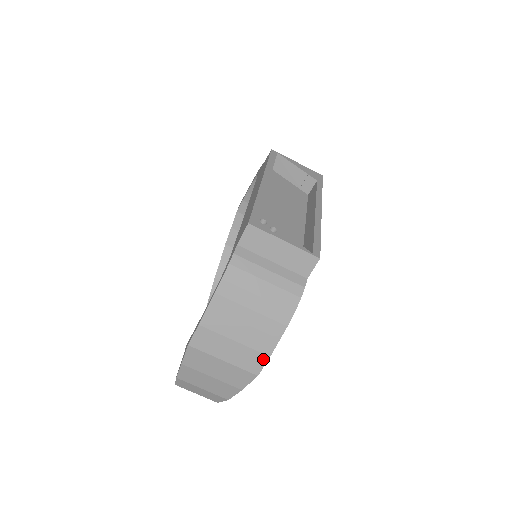
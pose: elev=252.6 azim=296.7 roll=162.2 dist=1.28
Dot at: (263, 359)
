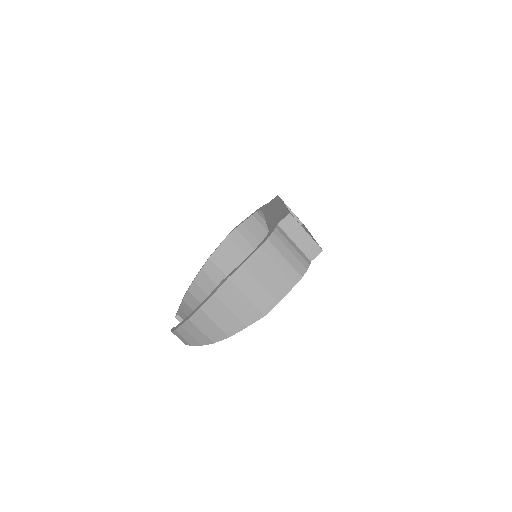
Dot at: (273, 304)
